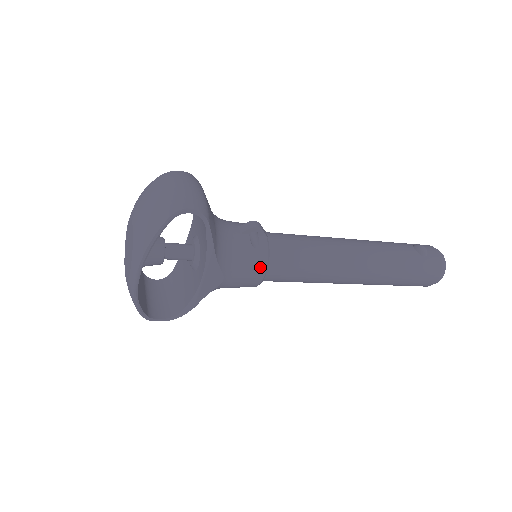
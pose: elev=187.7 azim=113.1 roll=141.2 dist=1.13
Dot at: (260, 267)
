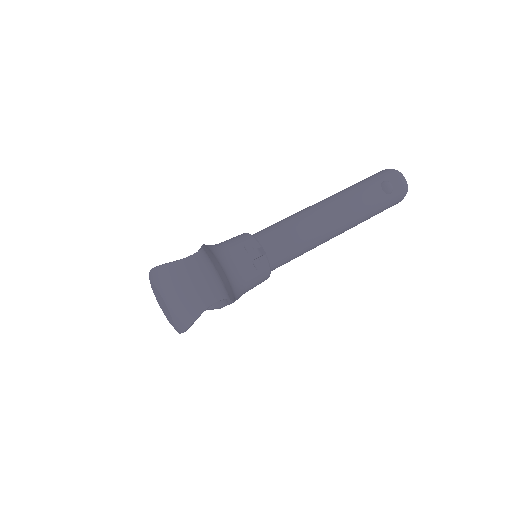
Dot at: (265, 278)
